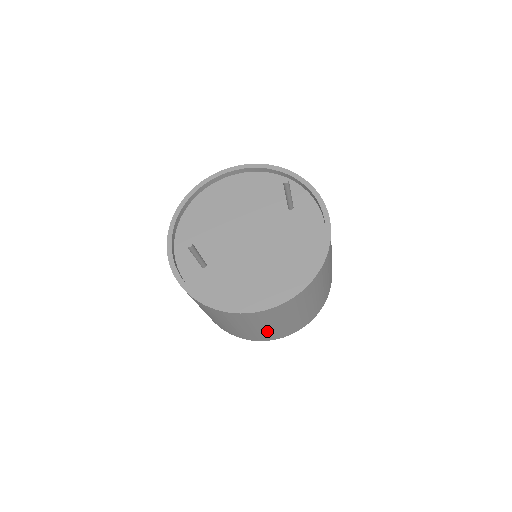
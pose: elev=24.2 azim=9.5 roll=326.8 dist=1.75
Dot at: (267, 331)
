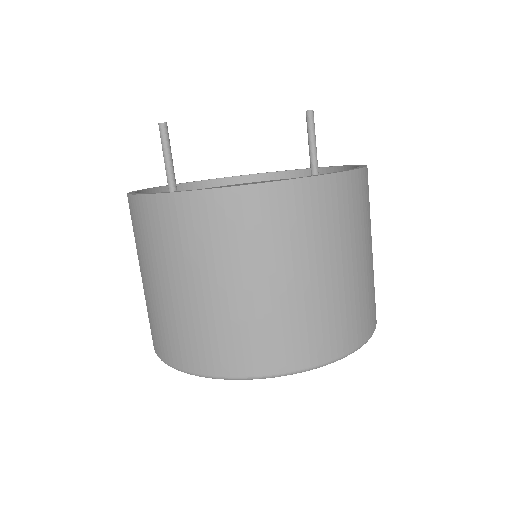
Dot at: (238, 312)
